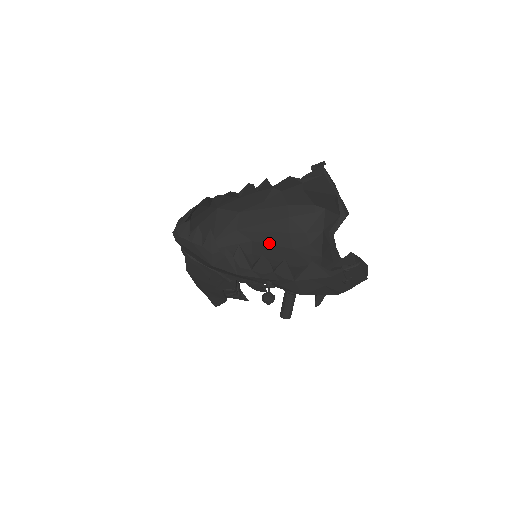
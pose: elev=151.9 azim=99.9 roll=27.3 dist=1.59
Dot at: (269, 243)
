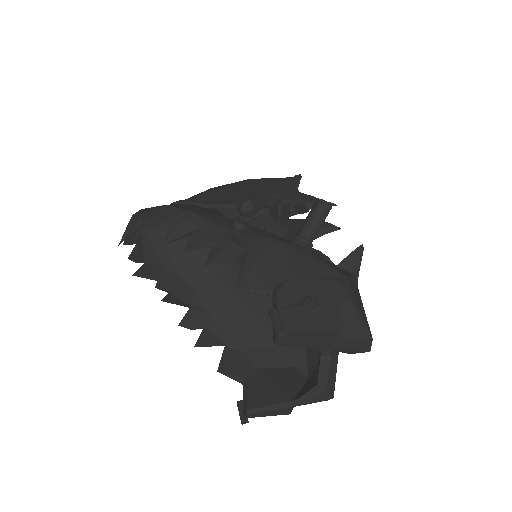
Dot at: occluded
